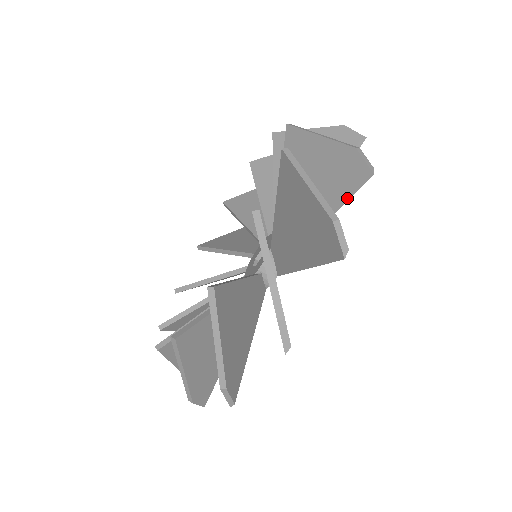
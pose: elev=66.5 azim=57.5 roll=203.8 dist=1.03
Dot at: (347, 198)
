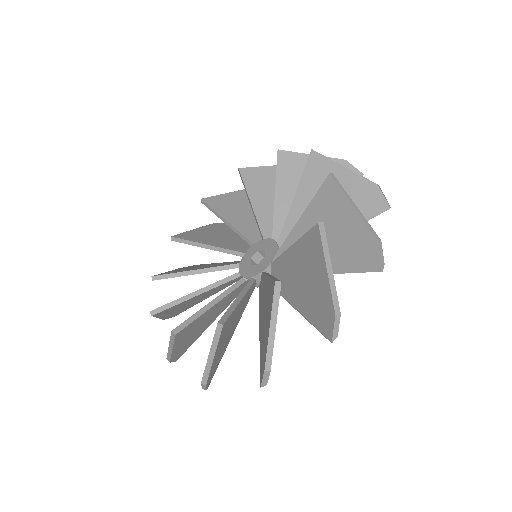
Dot at: occluded
